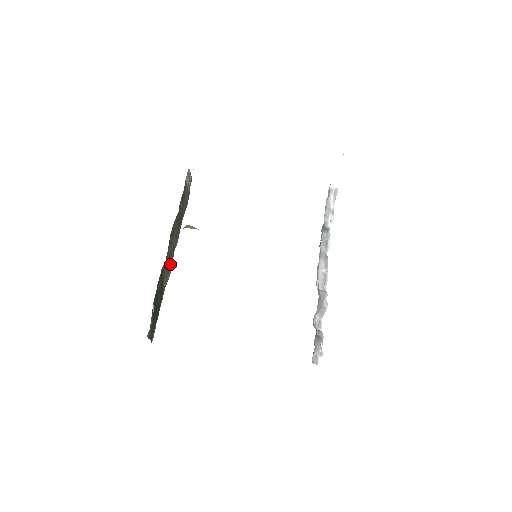
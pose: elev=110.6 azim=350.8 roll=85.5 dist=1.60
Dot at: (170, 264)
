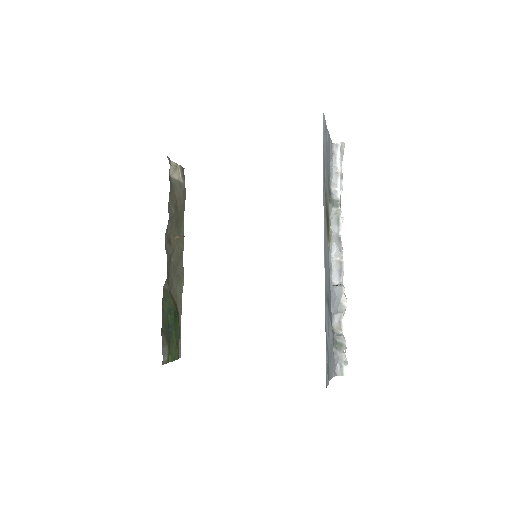
Dot at: (180, 272)
